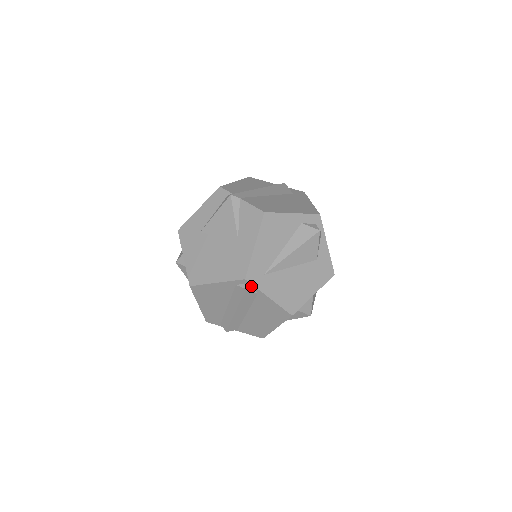
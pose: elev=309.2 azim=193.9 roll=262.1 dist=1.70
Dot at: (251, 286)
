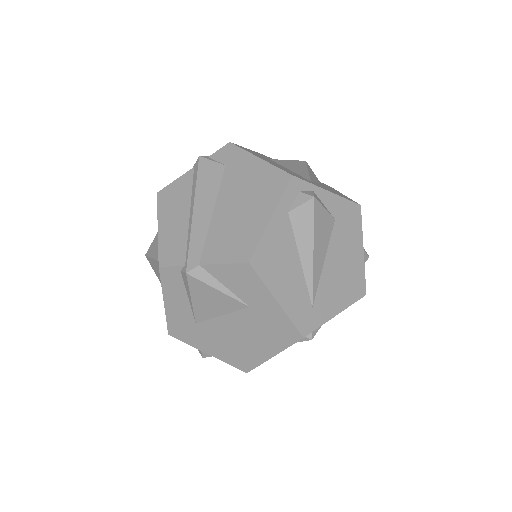
Dot at: (312, 331)
